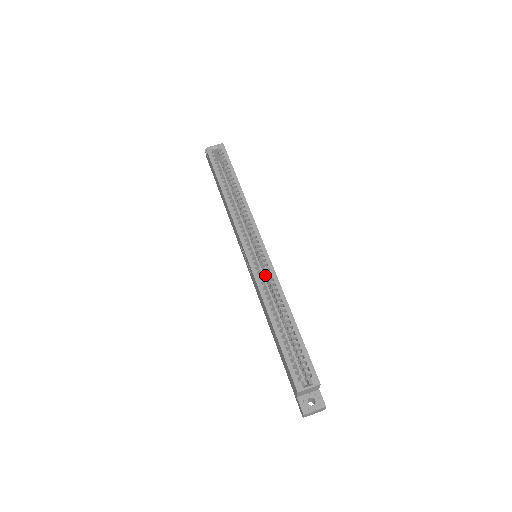
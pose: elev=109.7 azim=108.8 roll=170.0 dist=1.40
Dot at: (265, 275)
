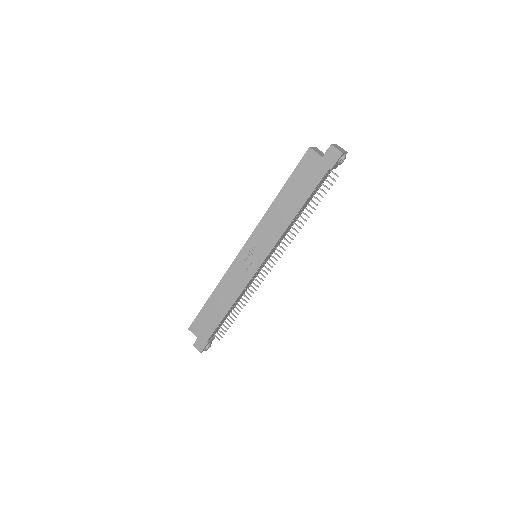
Dot at: occluded
